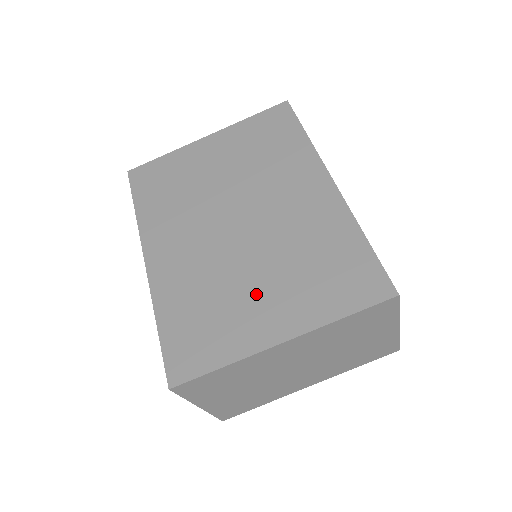
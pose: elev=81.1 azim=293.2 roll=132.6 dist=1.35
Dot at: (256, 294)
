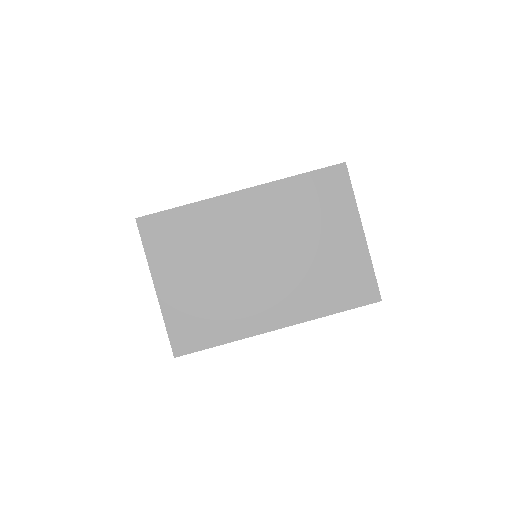
Dot at: occluded
